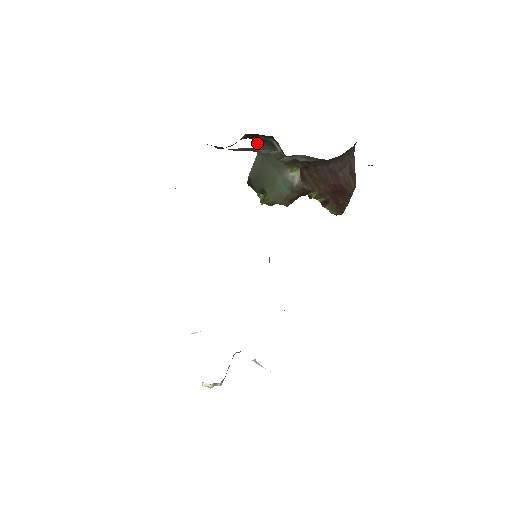
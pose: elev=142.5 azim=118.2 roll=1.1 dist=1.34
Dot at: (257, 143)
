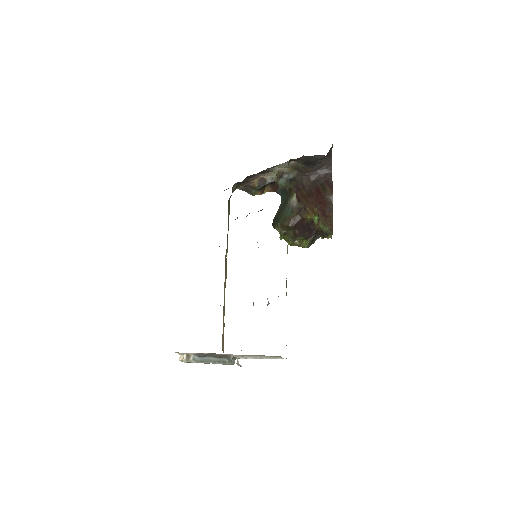
Dot at: (281, 196)
